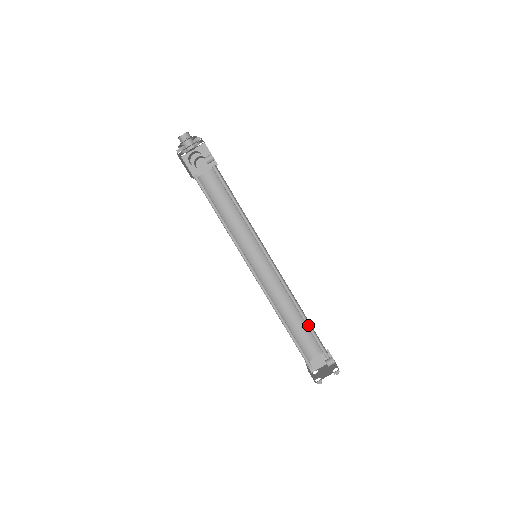
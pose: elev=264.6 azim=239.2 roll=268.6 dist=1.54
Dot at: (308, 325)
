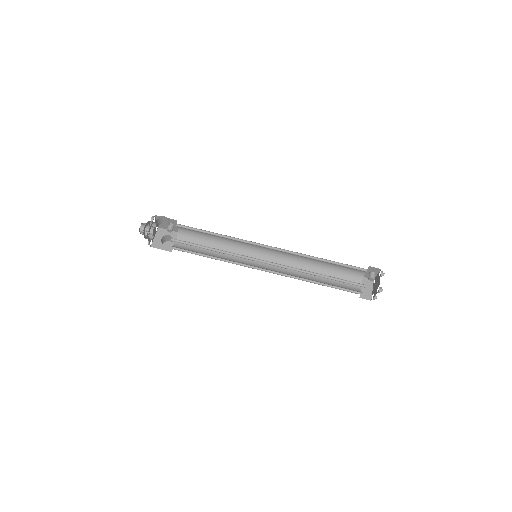
Dot at: (332, 263)
